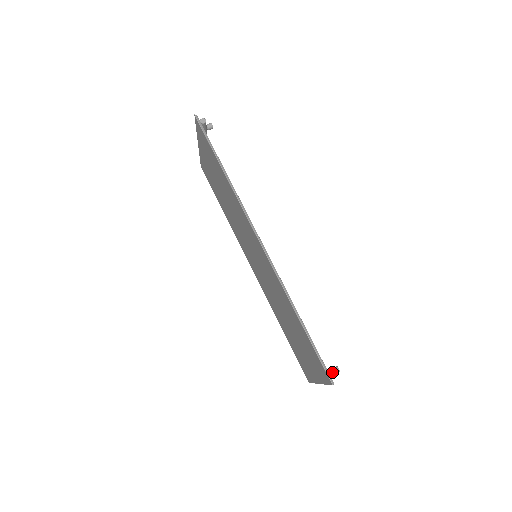
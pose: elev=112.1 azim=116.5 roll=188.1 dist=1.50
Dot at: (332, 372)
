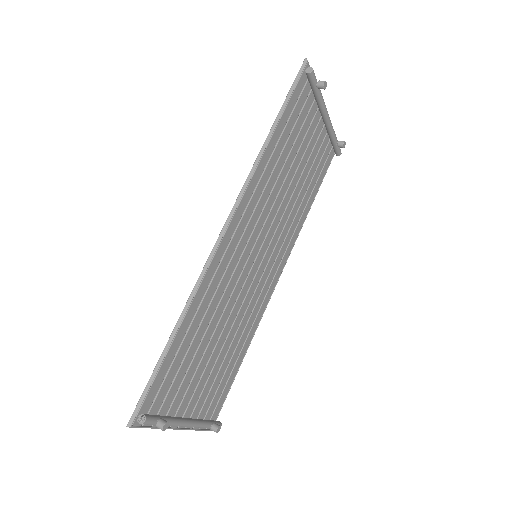
Dot at: (140, 415)
